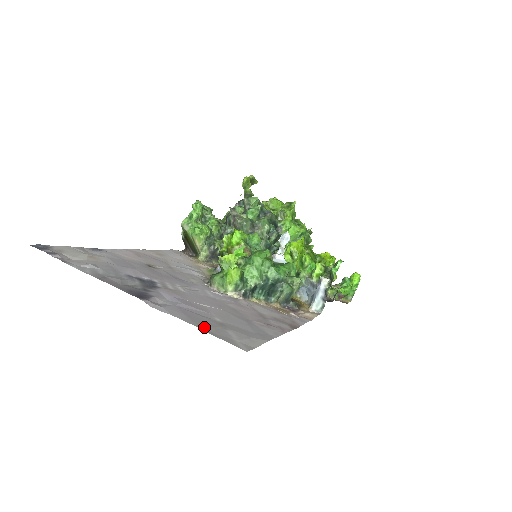
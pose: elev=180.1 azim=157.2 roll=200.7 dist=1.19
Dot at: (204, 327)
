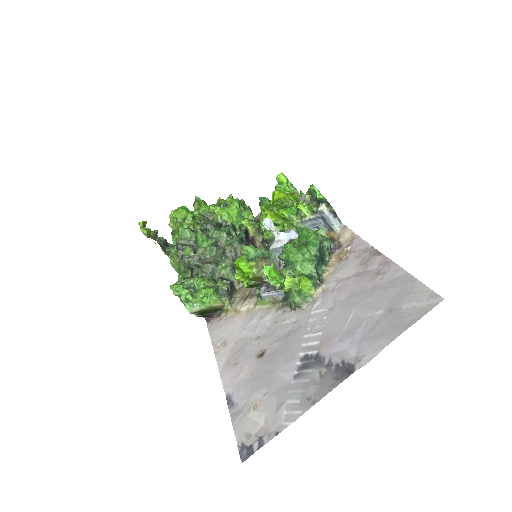
Dot at: (403, 326)
